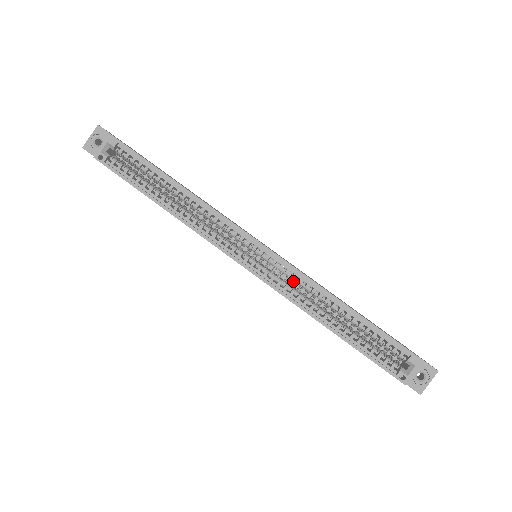
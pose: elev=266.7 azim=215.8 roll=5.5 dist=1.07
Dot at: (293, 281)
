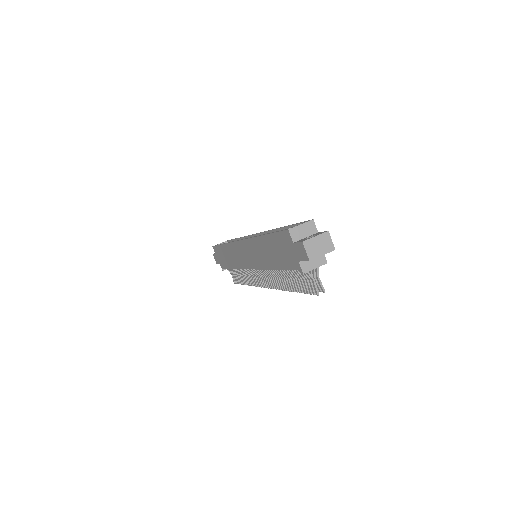
Dot at: occluded
